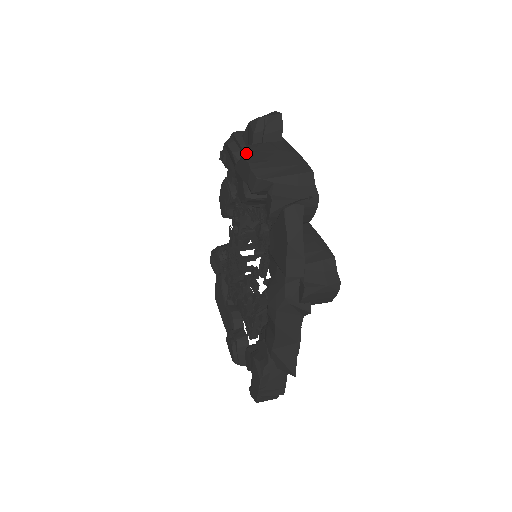
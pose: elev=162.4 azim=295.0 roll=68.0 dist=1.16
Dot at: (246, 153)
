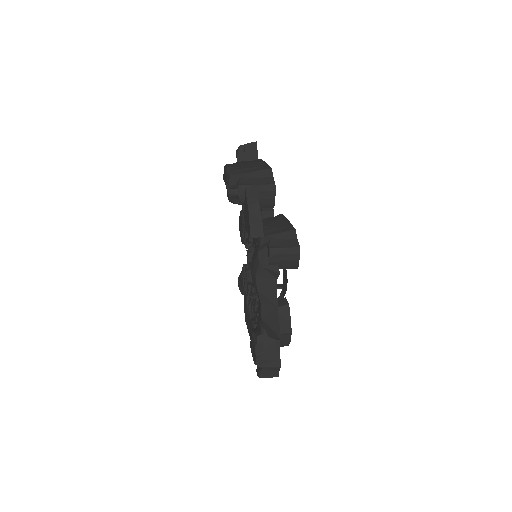
Dot at: (227, 164)
